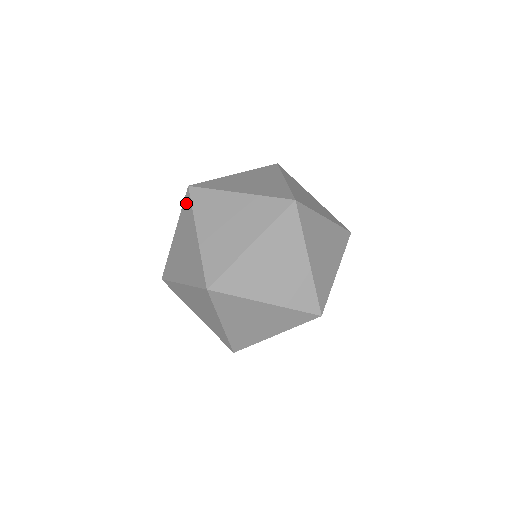
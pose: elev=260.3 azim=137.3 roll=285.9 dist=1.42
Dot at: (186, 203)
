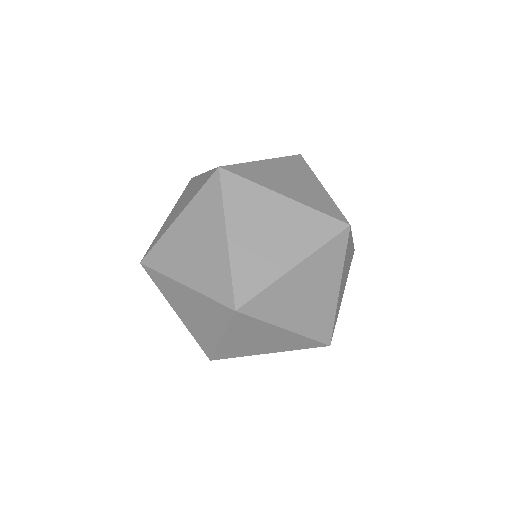
Dot at: (153, 277)
